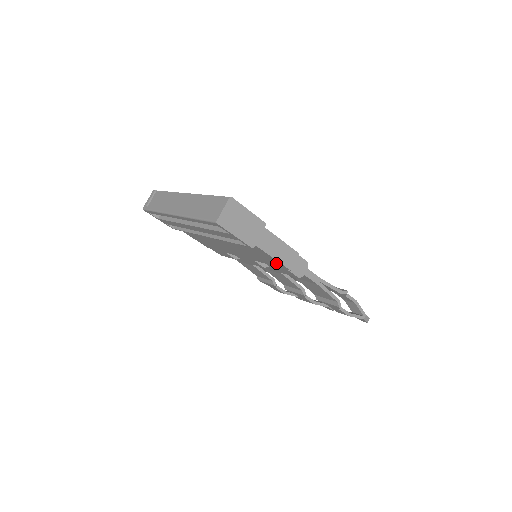
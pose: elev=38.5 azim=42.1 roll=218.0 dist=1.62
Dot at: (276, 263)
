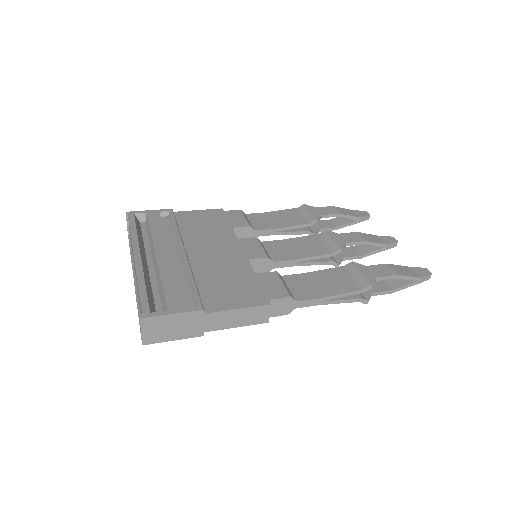
Dot at: occluded
